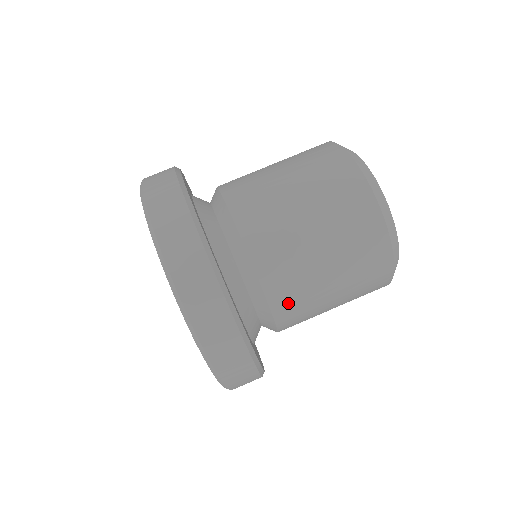
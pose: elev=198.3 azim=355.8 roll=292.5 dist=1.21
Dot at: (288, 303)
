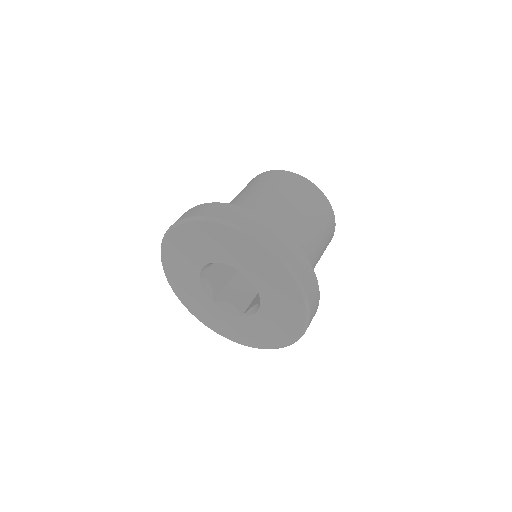
Dot at: occluded
